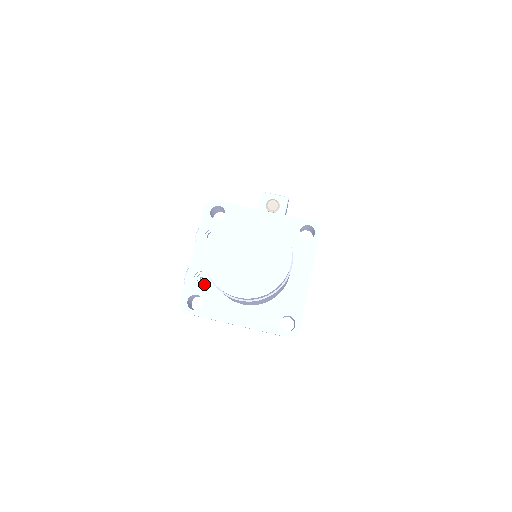
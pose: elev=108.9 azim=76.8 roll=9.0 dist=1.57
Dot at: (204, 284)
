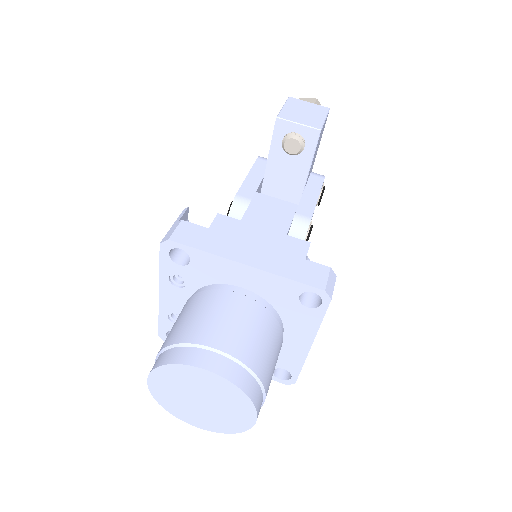
Dot at: occluded
